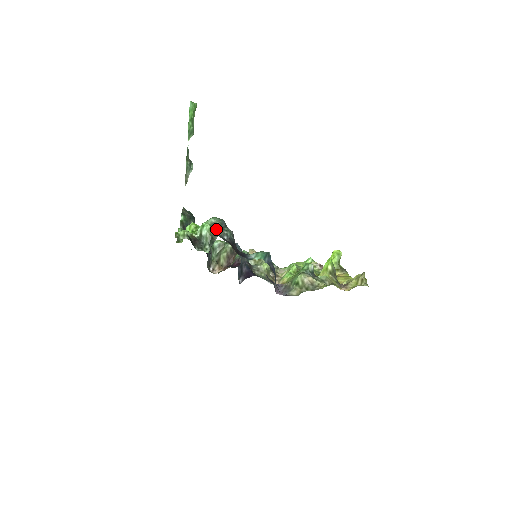
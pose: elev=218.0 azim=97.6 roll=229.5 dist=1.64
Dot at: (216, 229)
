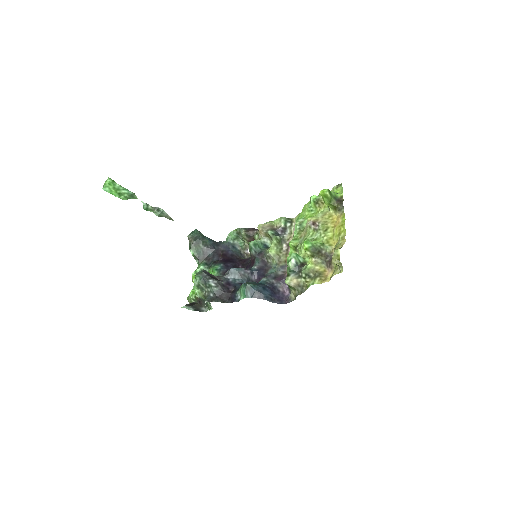
Dot at: (203, 289)
